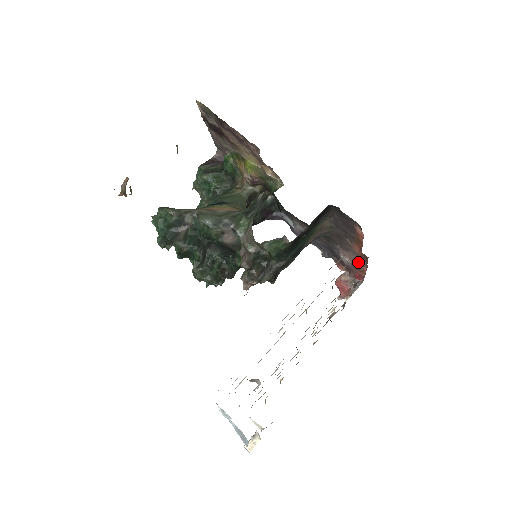
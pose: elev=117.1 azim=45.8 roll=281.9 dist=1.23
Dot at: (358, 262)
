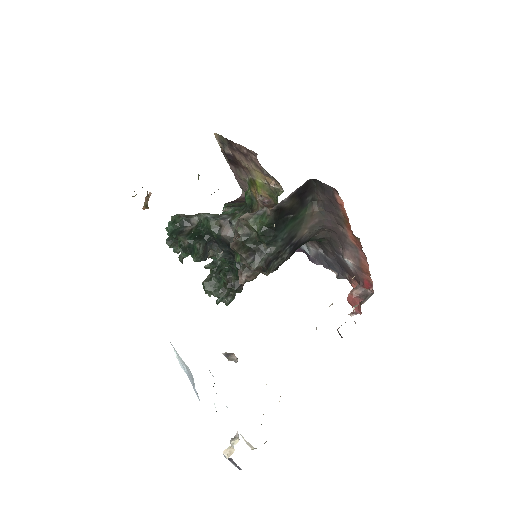
Dot at: (359, 258)
